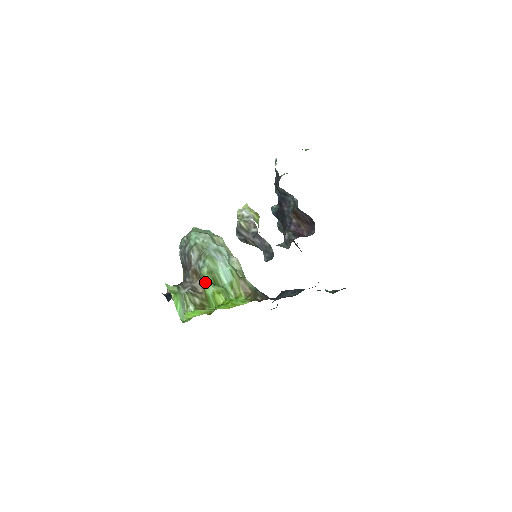
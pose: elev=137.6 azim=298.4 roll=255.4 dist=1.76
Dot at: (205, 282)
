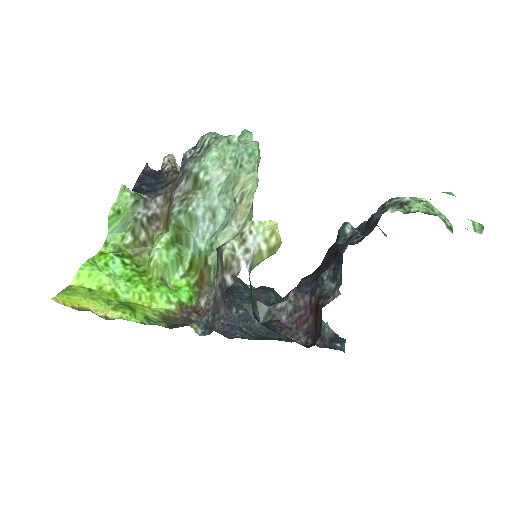
Dot at: (168, 227)
